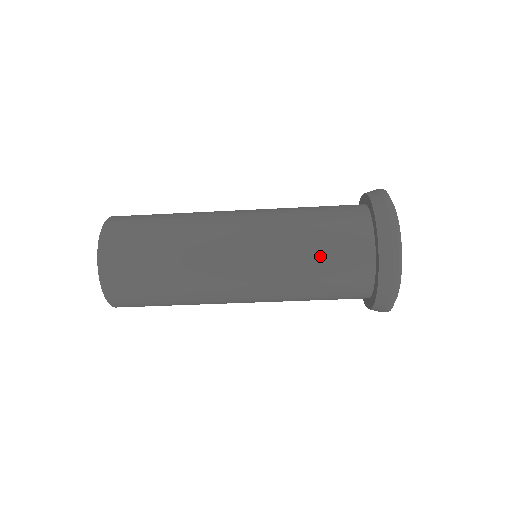
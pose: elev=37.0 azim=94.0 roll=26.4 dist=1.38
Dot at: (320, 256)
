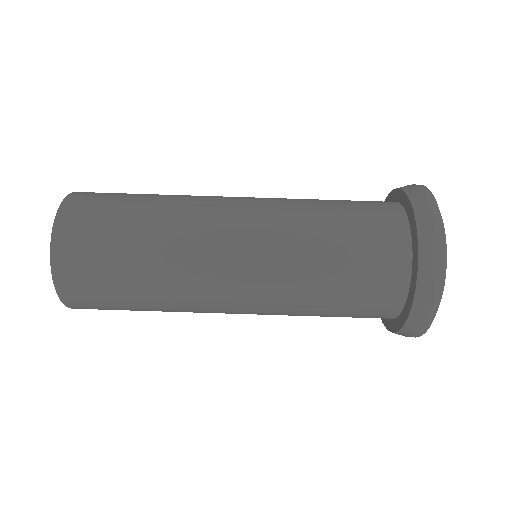
Dot at: occluded
